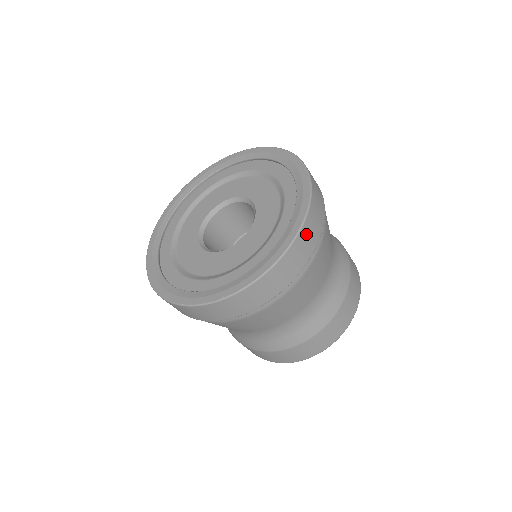
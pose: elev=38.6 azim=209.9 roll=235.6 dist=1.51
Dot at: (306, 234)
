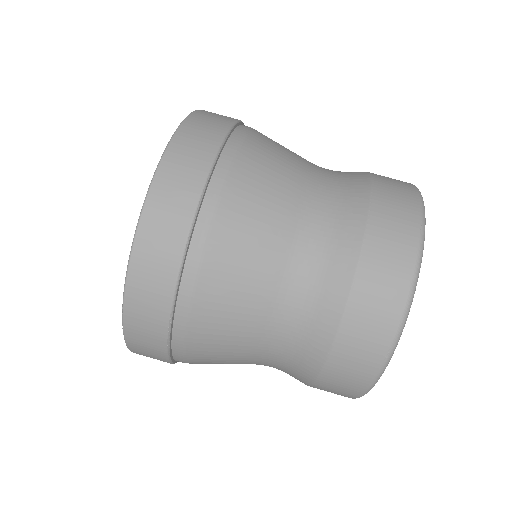
Dot at: (171, 176)
